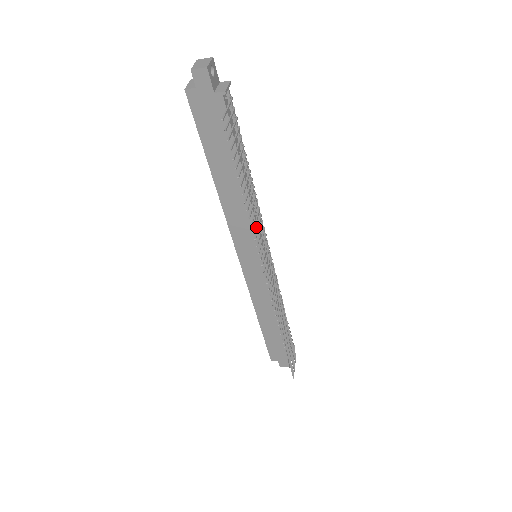
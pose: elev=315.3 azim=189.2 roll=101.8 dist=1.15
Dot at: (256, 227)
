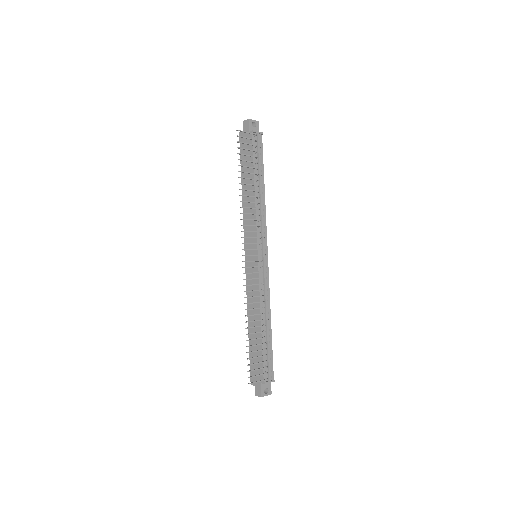
Dot at: (256, 224)
